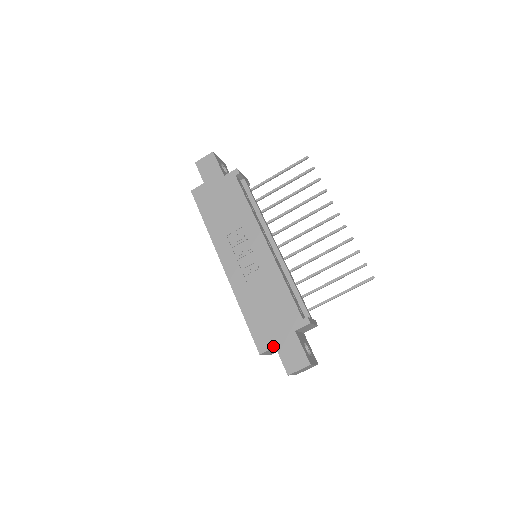
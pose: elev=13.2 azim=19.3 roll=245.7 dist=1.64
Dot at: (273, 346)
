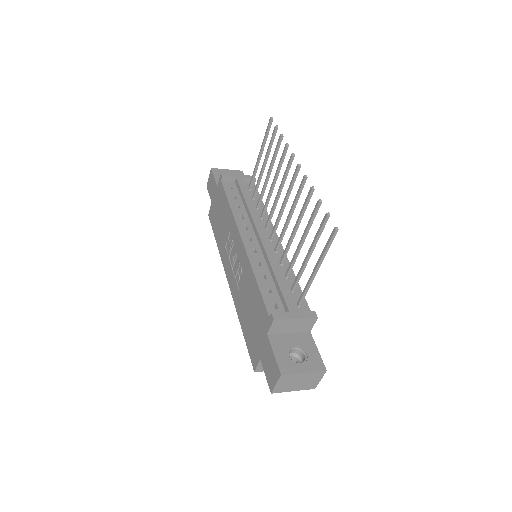
Dot at: (259, 359)
